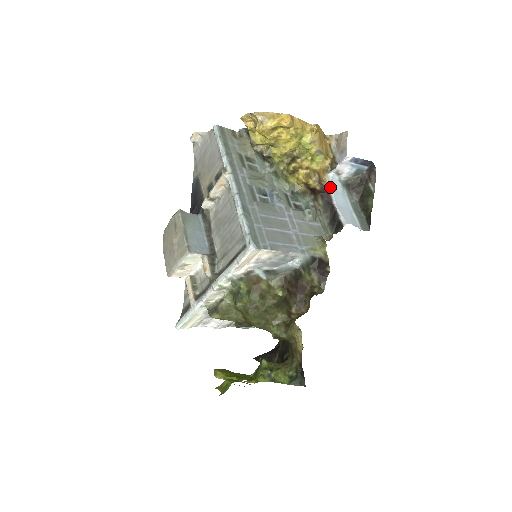
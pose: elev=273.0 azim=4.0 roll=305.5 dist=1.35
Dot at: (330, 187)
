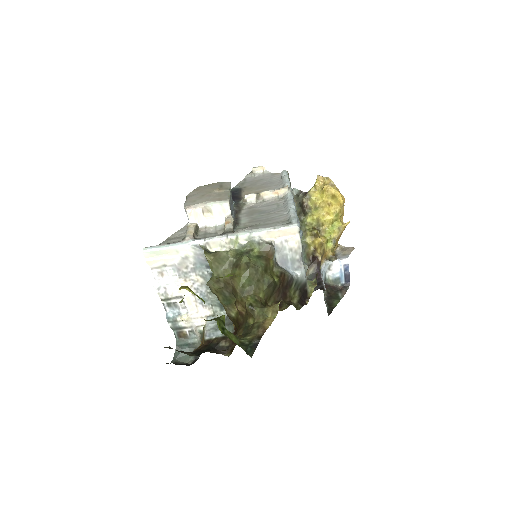
Dot at: (322, 269)
